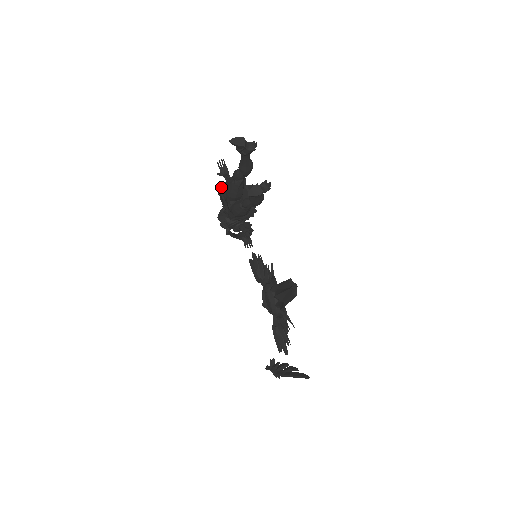
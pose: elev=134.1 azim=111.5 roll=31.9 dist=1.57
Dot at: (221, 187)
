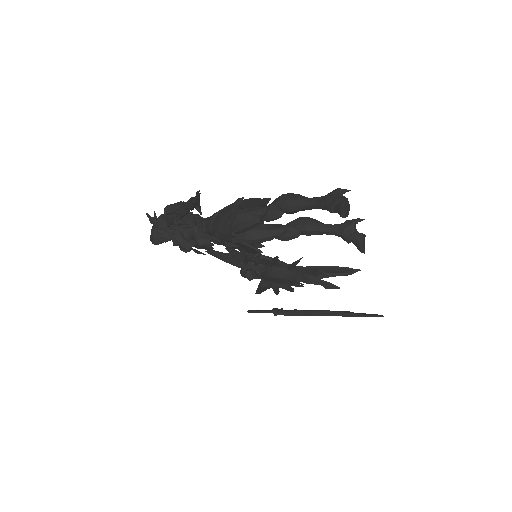
Dot at: (233, 233)
